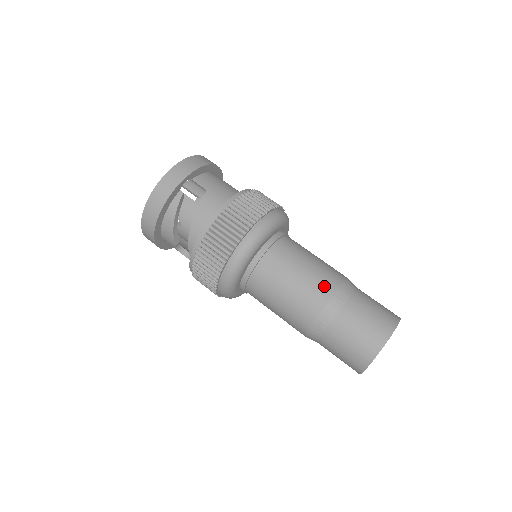
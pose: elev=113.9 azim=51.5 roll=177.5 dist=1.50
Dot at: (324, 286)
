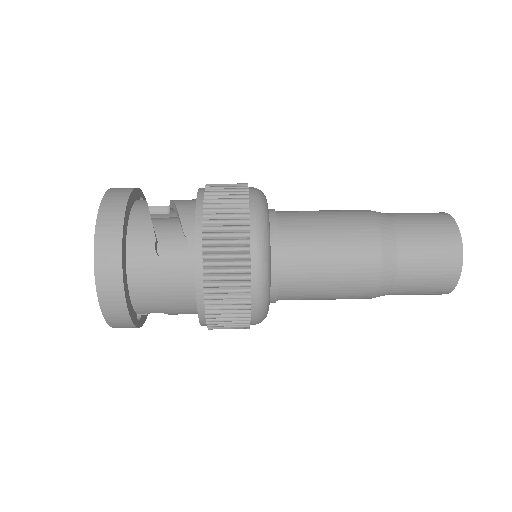
Dot at: occluded
